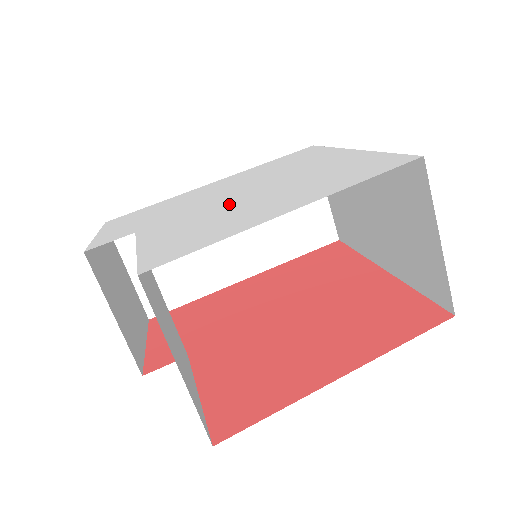
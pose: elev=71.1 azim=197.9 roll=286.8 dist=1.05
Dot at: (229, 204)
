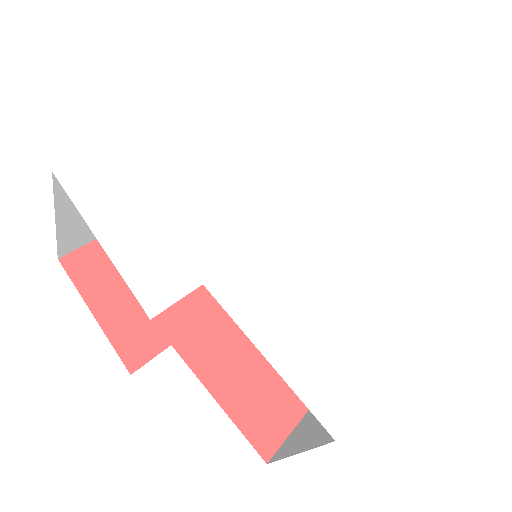
Dot at: (305, 264)
